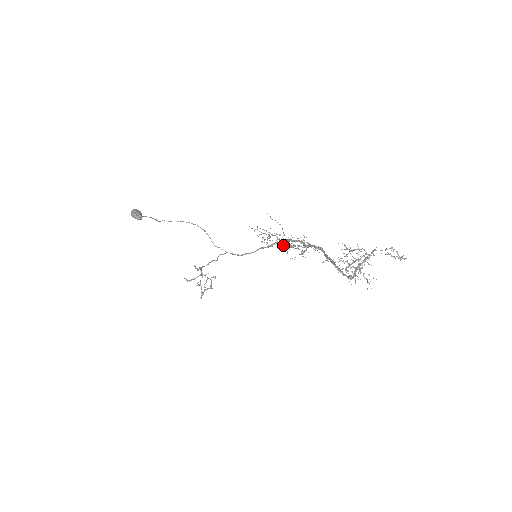
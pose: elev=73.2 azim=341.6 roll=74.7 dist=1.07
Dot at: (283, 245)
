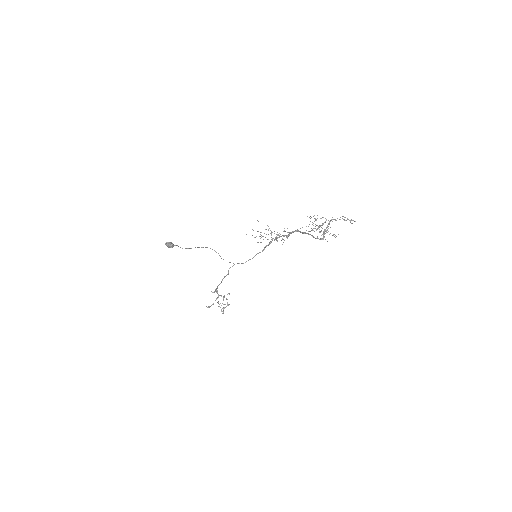
Dot at: (272, 239)
